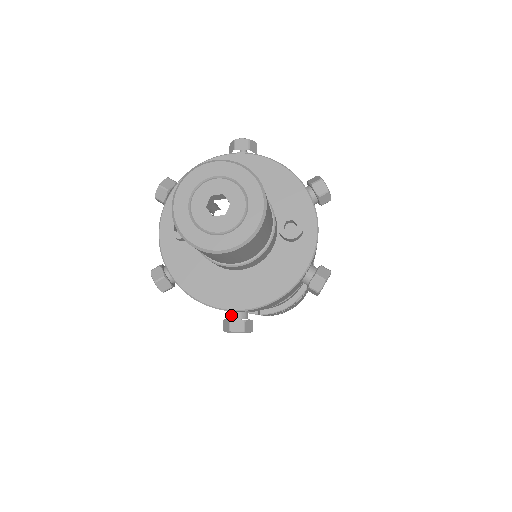
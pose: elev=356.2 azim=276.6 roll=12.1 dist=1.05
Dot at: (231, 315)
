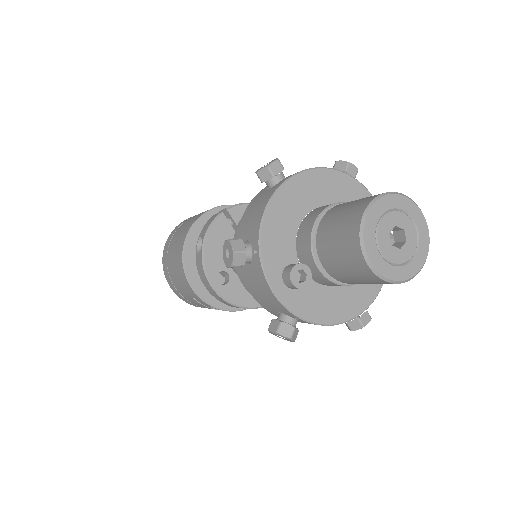
Dot at: occluded
